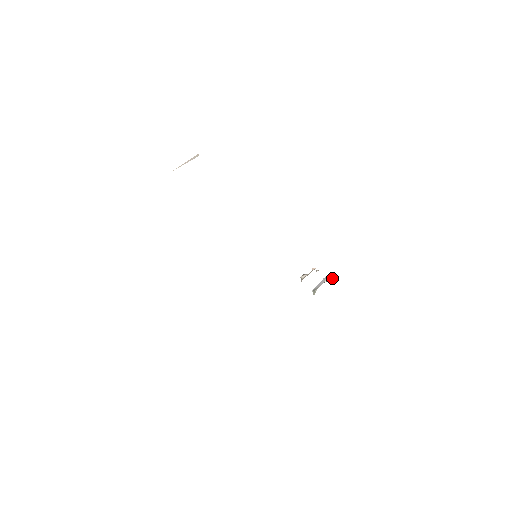
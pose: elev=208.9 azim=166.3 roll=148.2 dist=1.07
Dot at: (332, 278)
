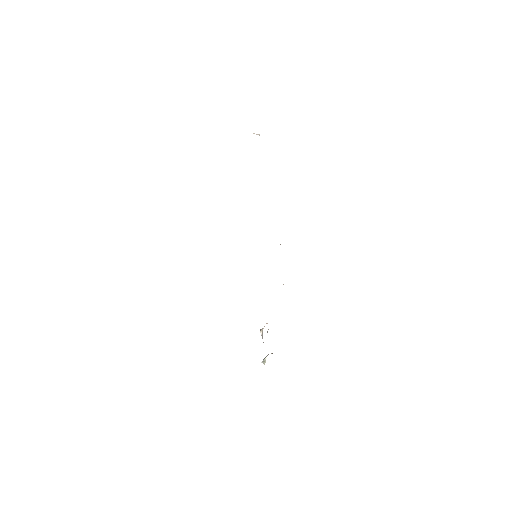
Dot at: occluded
